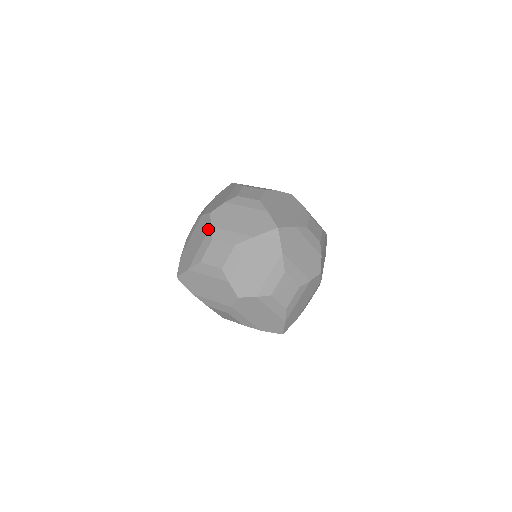
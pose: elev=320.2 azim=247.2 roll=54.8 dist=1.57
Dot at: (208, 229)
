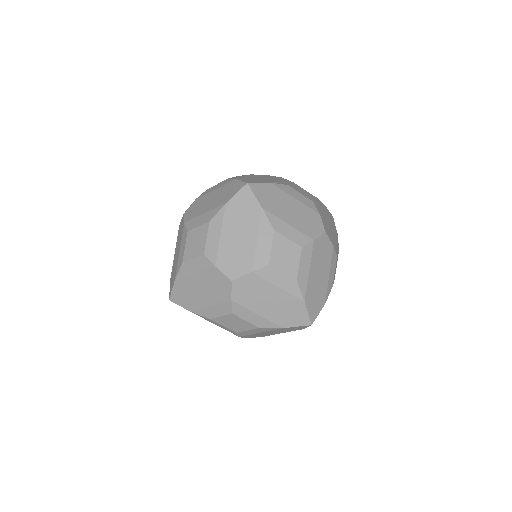
Dot at: (183, 227)
